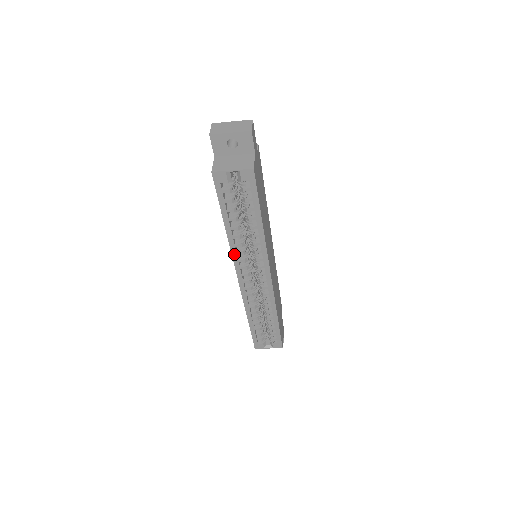
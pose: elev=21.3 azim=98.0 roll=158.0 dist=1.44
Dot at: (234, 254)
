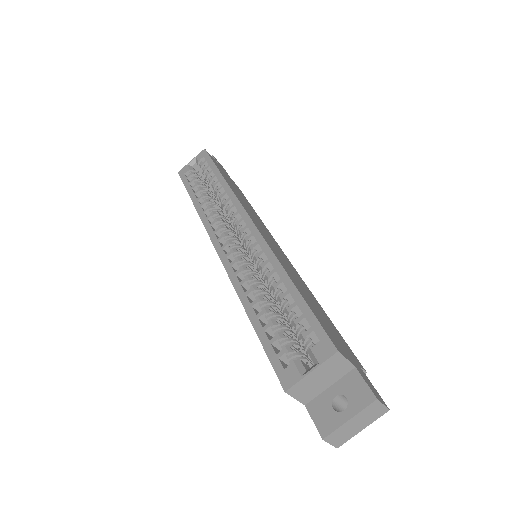
Dot at: (205, 221)
